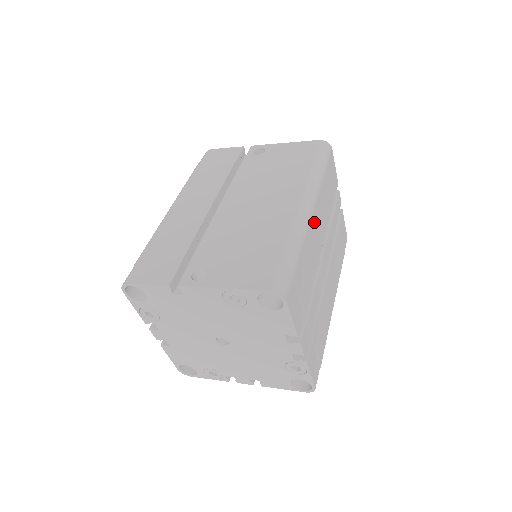
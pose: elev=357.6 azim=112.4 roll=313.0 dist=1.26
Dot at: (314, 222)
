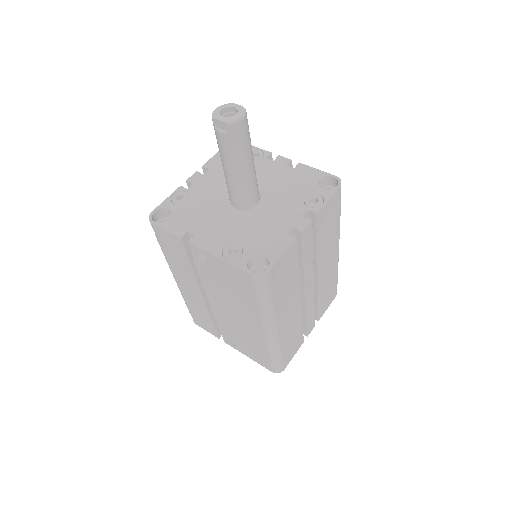
Dot at: (283, 324)
